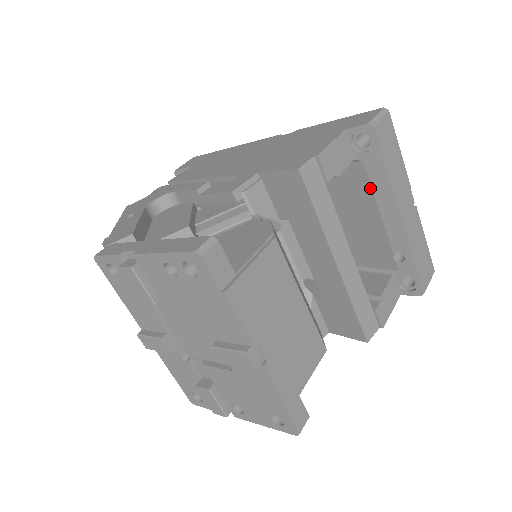
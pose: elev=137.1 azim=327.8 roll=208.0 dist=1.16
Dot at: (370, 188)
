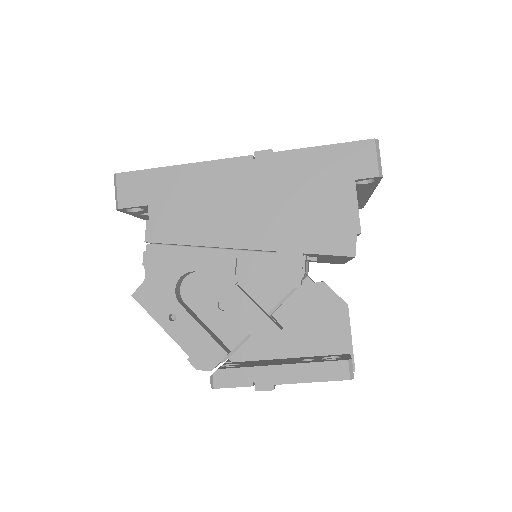
Dot at: occluded
